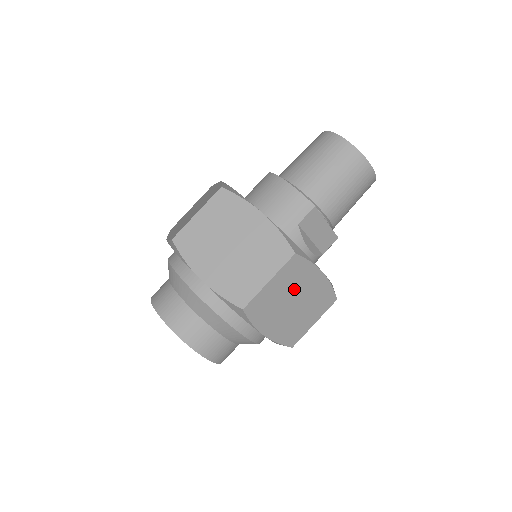
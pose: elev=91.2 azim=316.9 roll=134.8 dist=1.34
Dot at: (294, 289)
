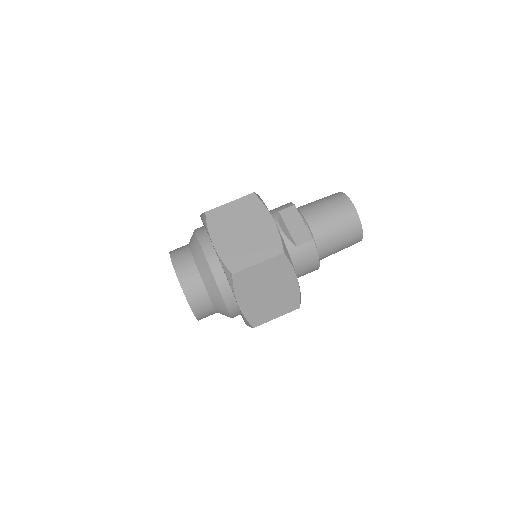
Dot at: (247, 219)
